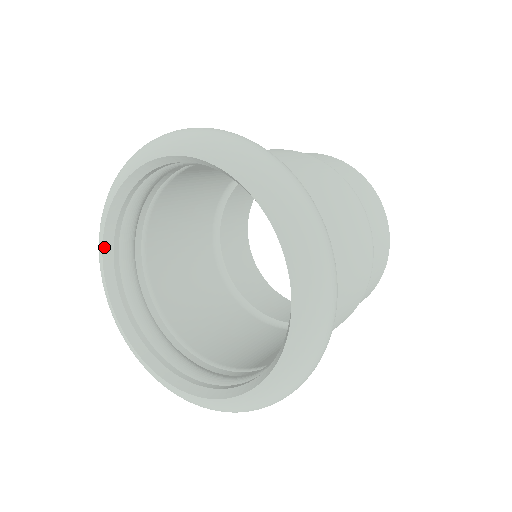
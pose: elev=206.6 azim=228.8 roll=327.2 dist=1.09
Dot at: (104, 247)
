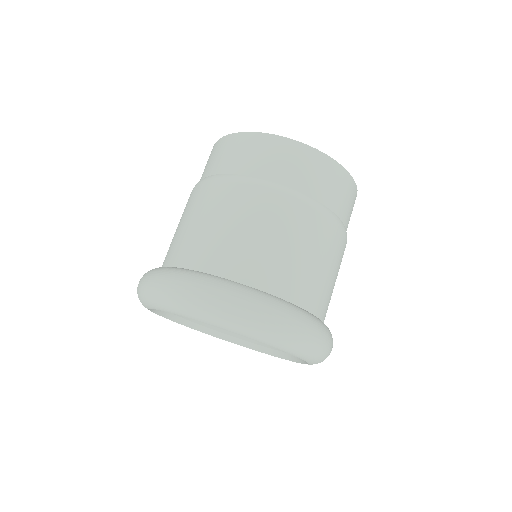
Dot at: (159, 314)
